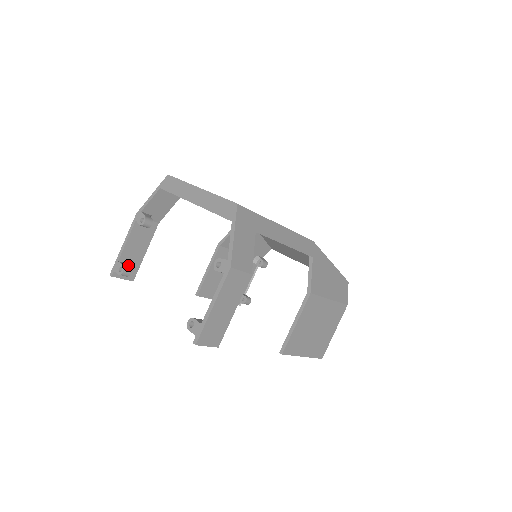
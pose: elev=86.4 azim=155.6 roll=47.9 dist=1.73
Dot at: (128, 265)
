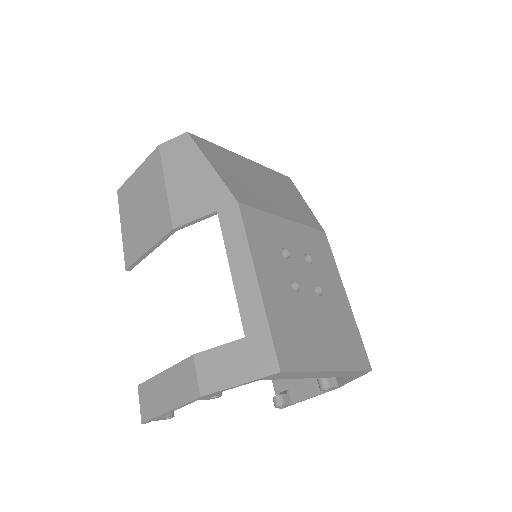
Dot at: occluded
